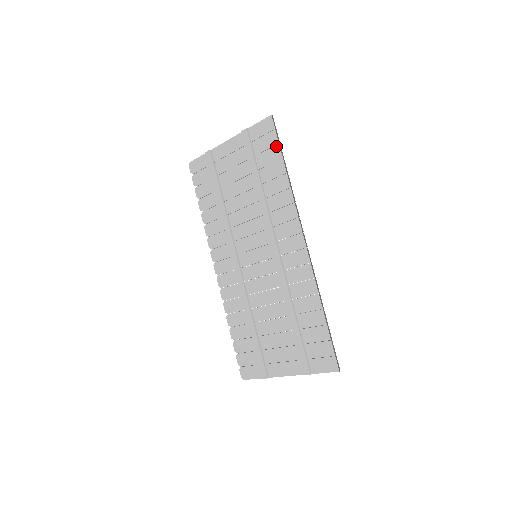
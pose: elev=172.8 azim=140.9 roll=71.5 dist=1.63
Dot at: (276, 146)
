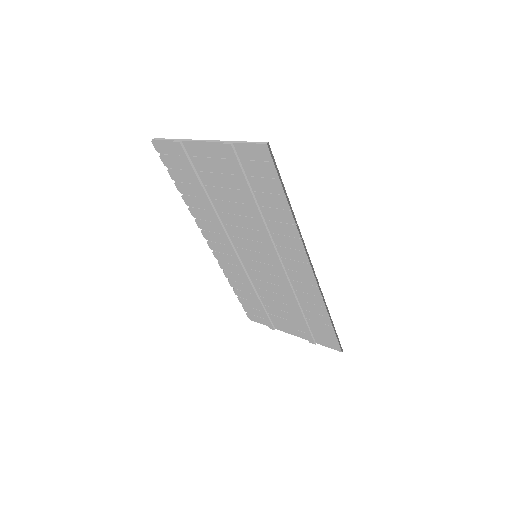
Dot at: (275, 180)
